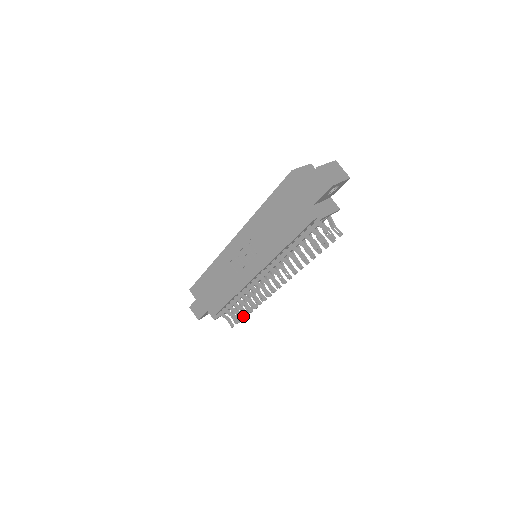
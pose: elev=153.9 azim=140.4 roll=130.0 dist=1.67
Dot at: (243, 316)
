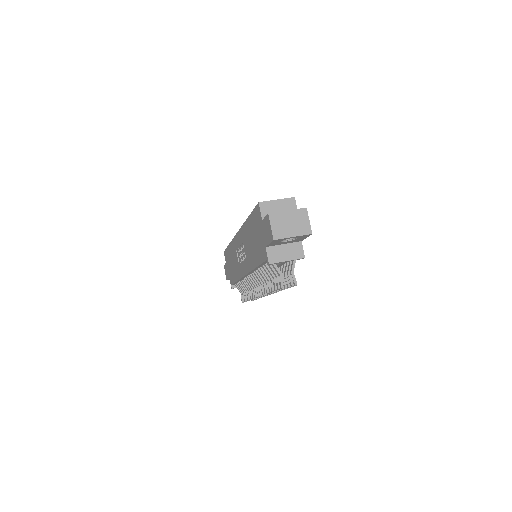
Dot at: (246, 300)
